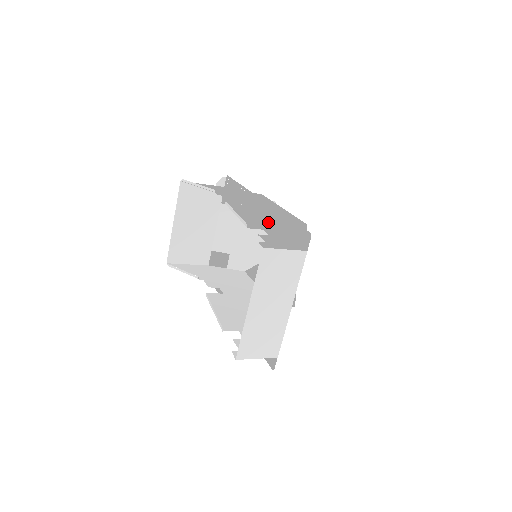
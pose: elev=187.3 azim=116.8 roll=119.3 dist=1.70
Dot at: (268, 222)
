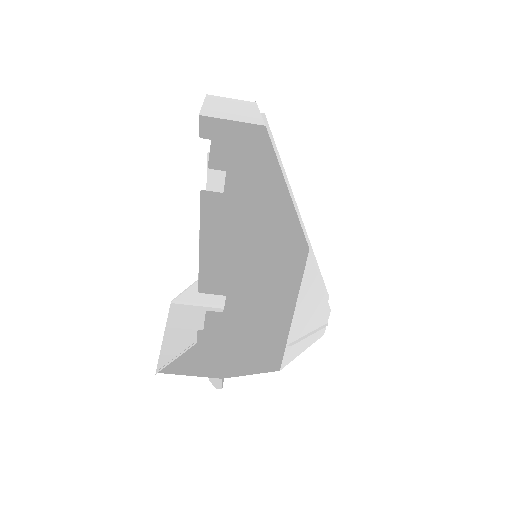
Dot at: occluded
